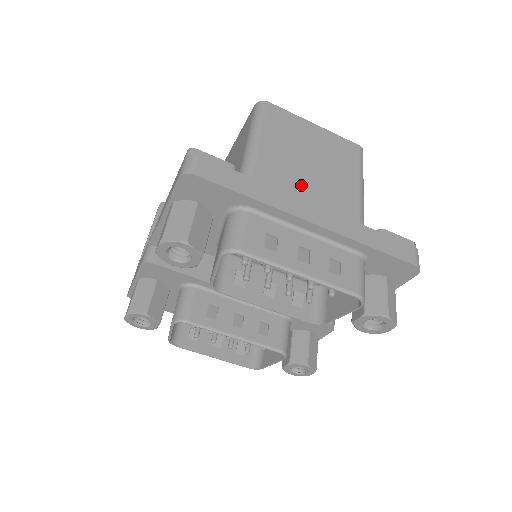
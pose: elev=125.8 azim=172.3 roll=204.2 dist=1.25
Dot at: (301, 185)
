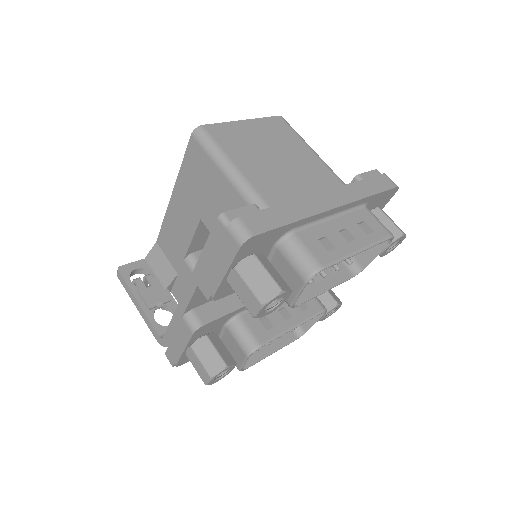
Dot at: (291, 182)
